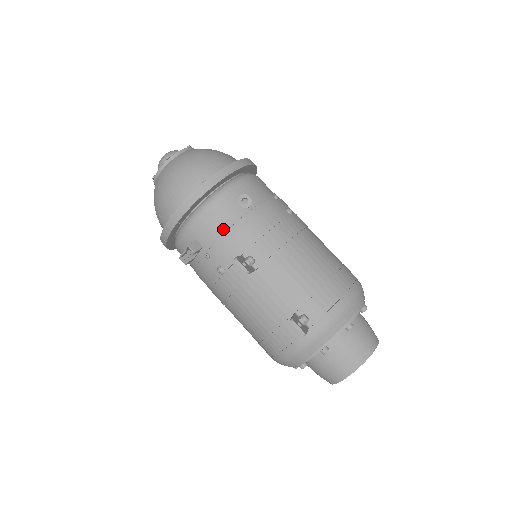
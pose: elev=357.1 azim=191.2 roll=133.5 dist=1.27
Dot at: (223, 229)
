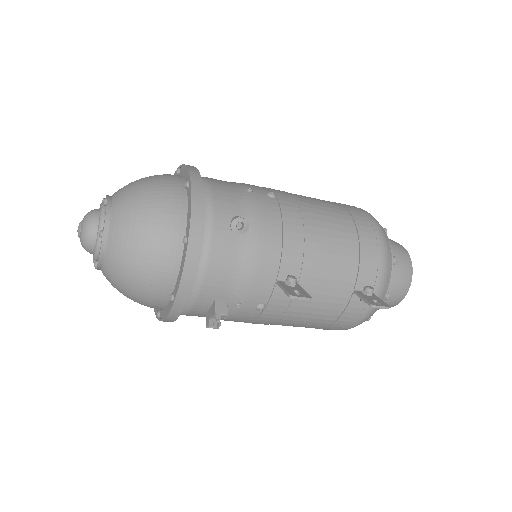
Dot at: (240, 271)
